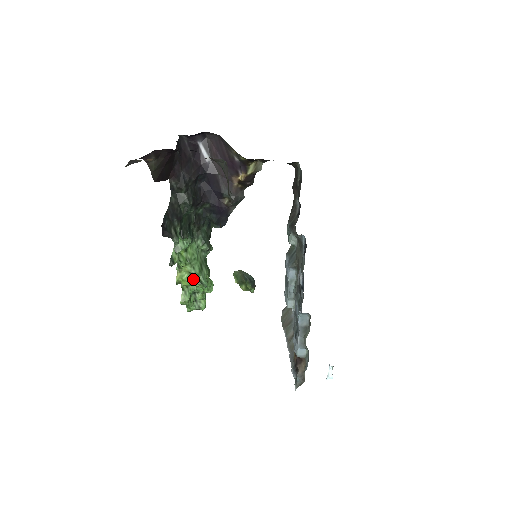
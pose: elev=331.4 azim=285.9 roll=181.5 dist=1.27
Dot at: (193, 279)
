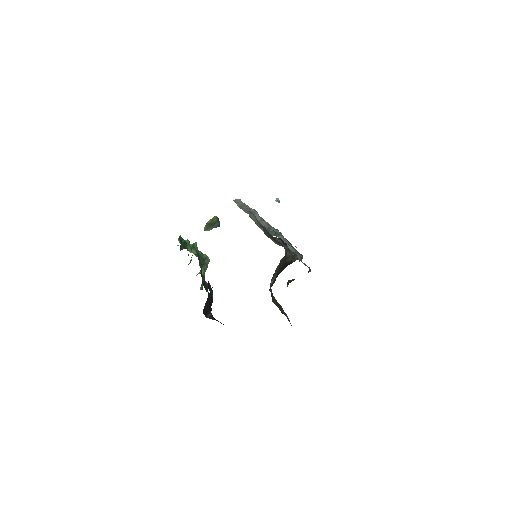
Dot at: occluded
